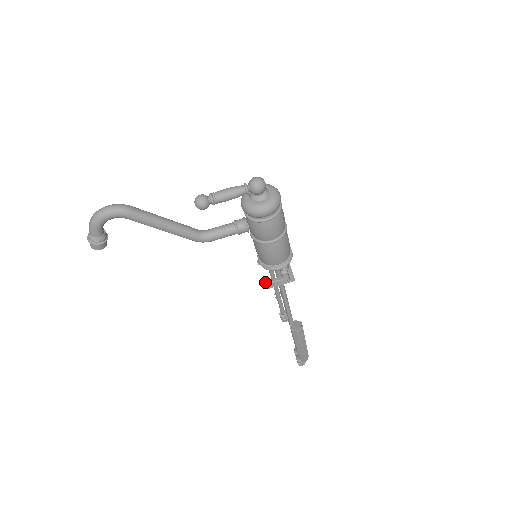
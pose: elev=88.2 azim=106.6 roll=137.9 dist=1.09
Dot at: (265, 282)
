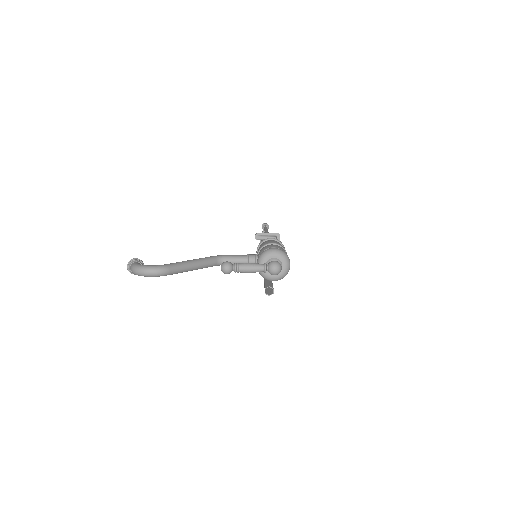
Dot at: occluded
